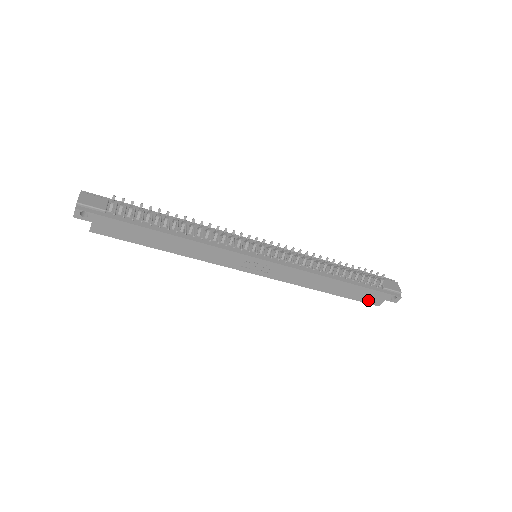
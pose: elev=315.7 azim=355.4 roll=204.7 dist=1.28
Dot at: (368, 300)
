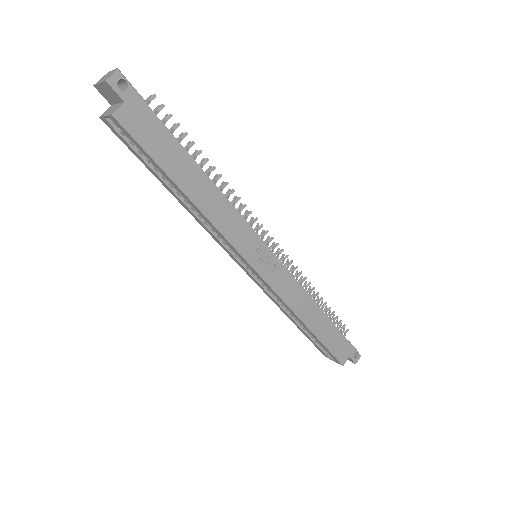
Dot at: (337, 353)
